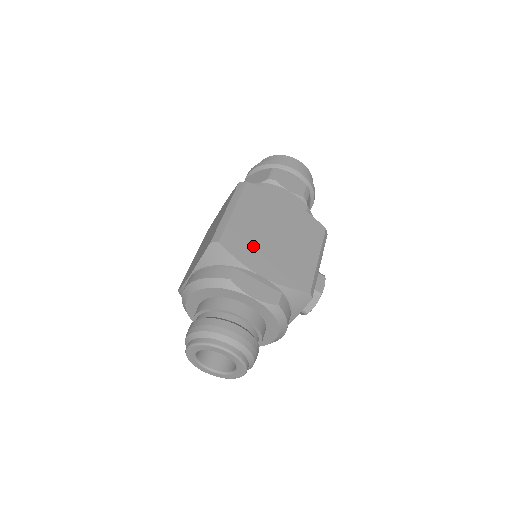
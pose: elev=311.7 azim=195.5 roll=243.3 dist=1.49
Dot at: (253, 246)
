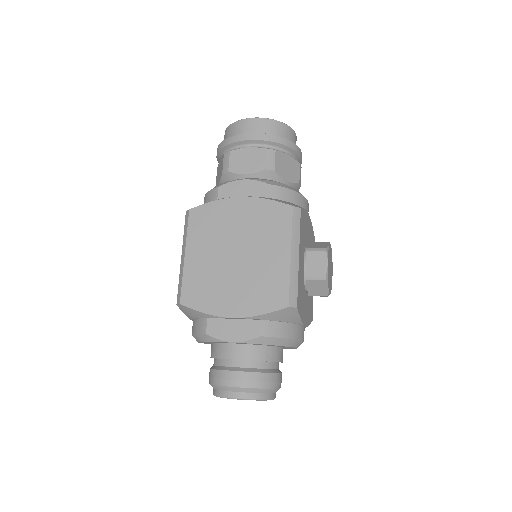
Dot at: (214, 286)
